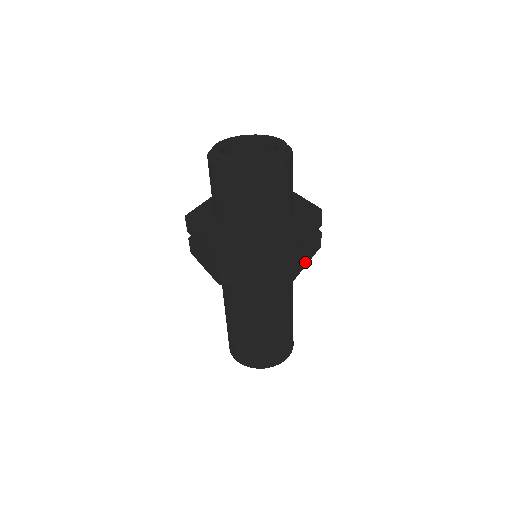
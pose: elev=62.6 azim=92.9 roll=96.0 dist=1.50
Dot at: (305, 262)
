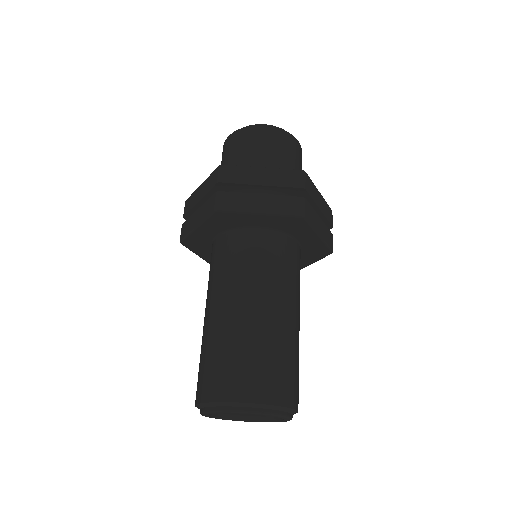
Dot at: (317, 227)
